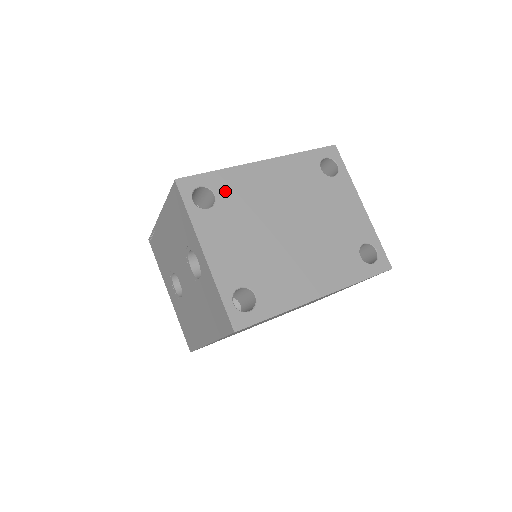
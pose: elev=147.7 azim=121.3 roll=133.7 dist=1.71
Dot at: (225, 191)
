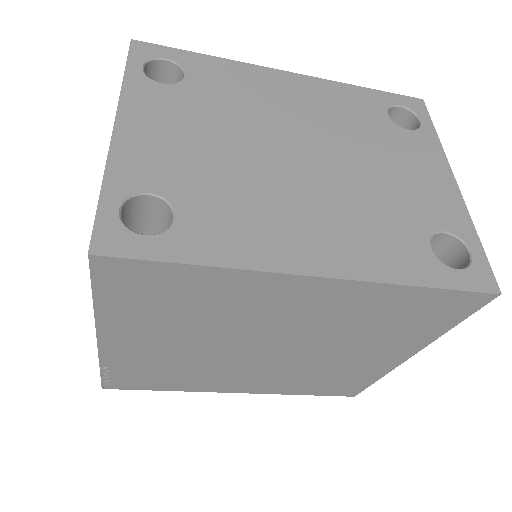
Dot at: (205, 77)
